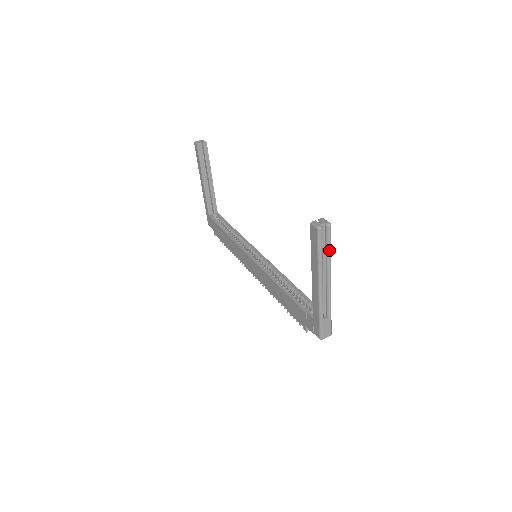
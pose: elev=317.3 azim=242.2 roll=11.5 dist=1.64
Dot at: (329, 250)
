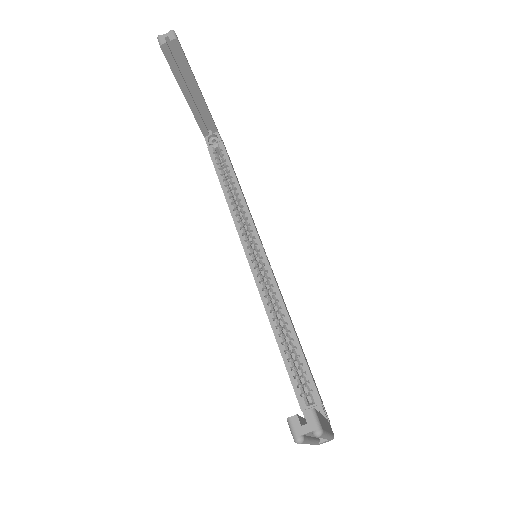
Dot at: occluded
